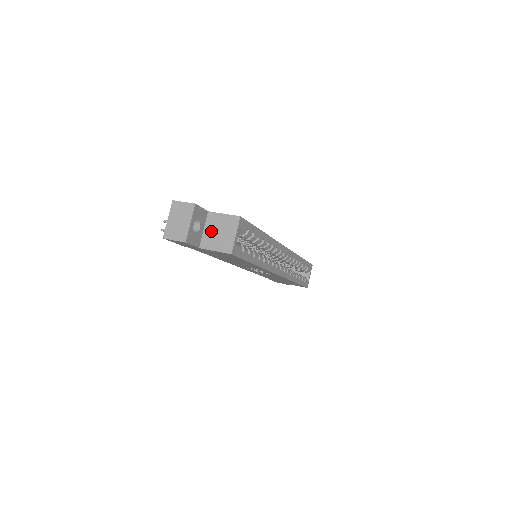
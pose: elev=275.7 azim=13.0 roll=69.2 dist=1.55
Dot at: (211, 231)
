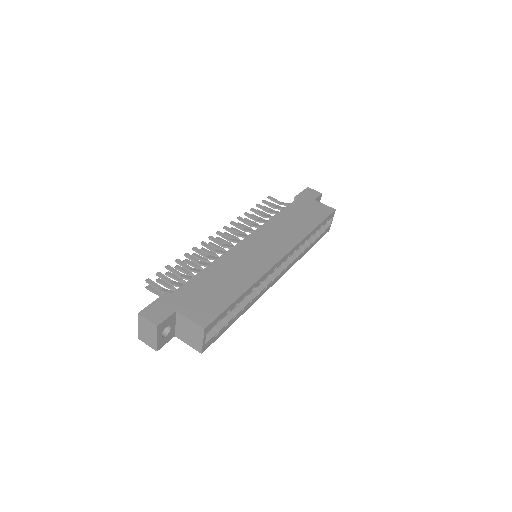
Dot at: (182, 328)
